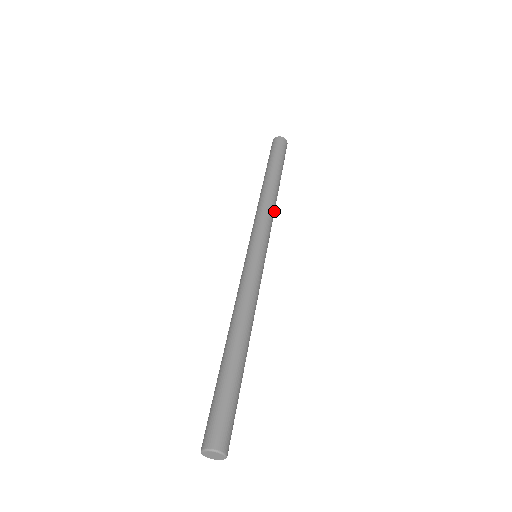
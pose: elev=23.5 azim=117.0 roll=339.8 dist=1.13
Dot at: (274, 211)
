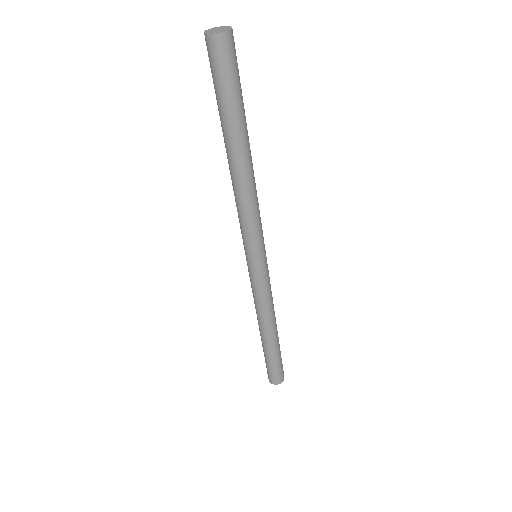
Dot at: (256, 192)
